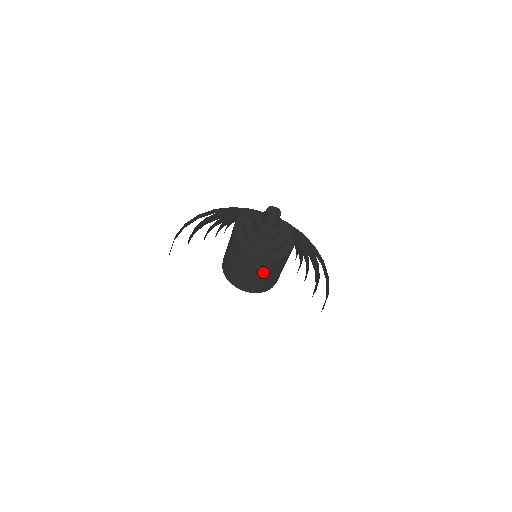
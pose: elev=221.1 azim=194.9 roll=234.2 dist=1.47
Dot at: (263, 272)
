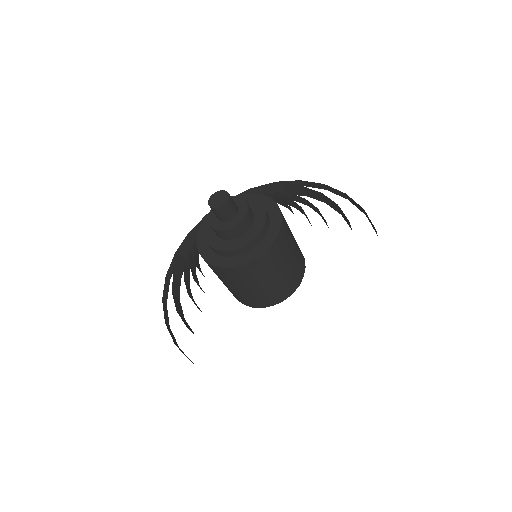
Dot at: (285, 257)
